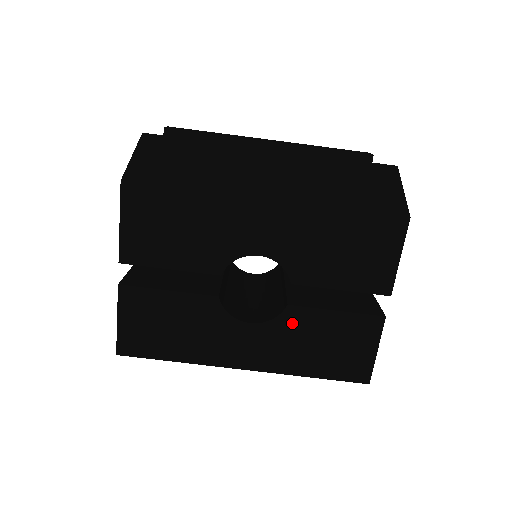
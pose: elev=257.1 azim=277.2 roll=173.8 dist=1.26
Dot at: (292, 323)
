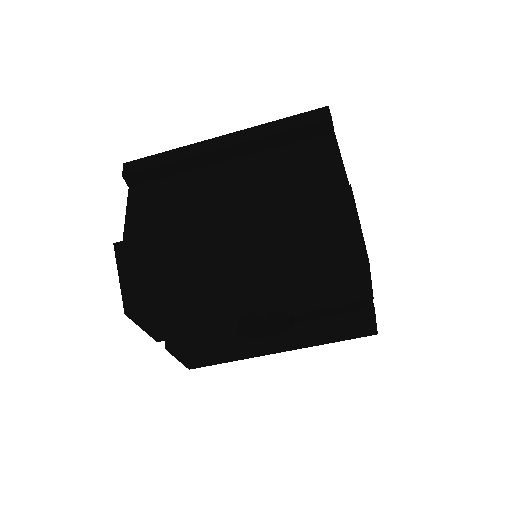
Dot at: (301, 329)
